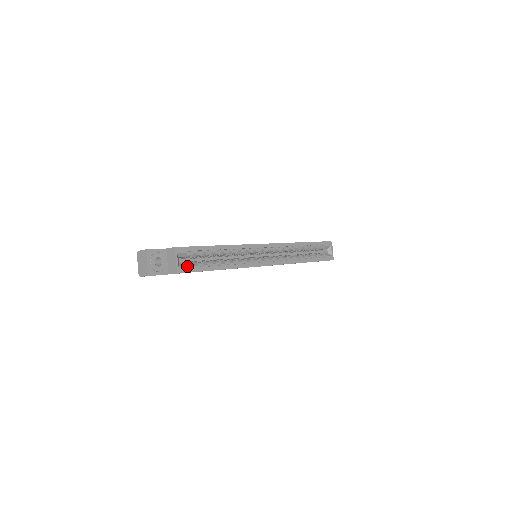
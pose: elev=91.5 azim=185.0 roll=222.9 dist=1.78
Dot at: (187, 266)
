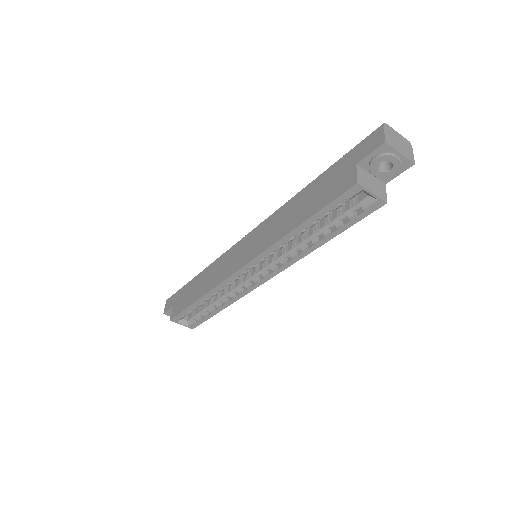
Dot at: (193, 323)
